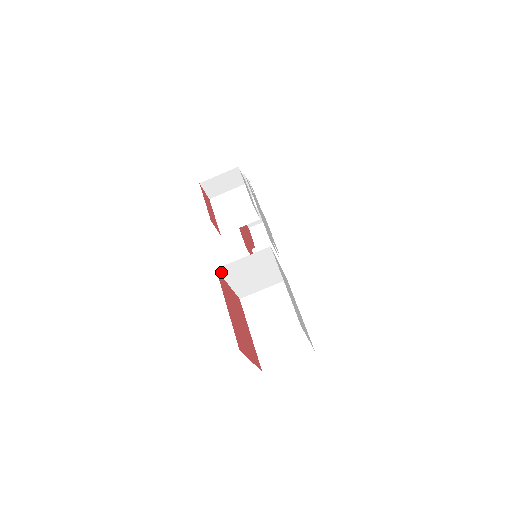
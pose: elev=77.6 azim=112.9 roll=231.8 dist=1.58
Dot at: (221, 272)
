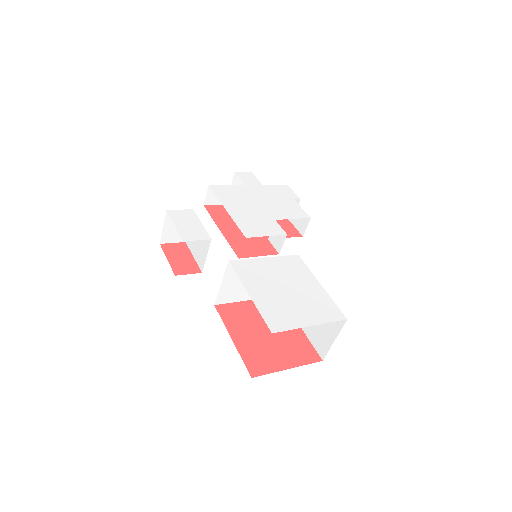
Dot at: (224, 302)
